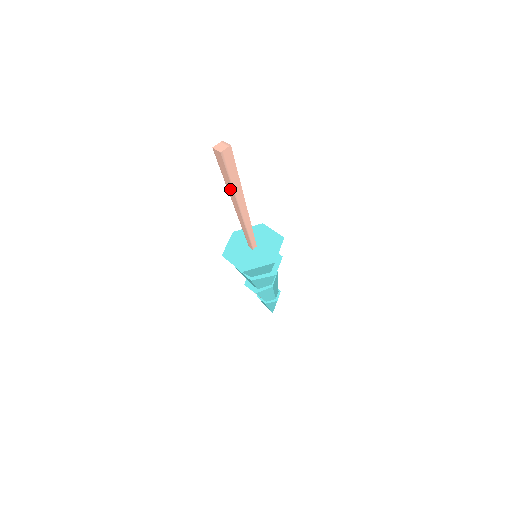
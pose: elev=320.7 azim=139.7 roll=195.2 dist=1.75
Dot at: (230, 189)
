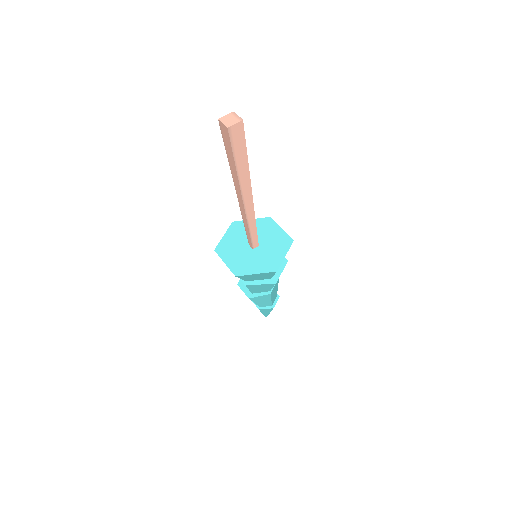
Dot at: (234, 175)
